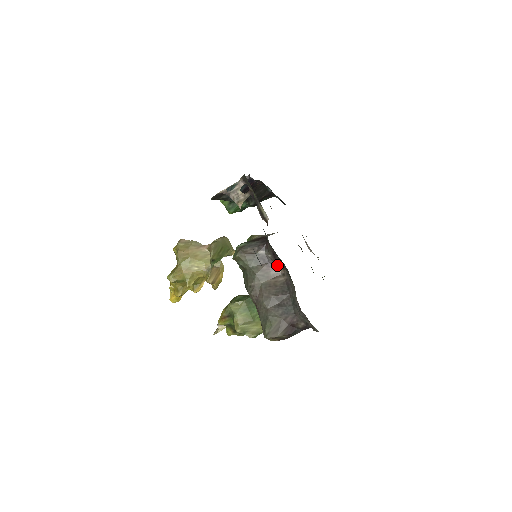
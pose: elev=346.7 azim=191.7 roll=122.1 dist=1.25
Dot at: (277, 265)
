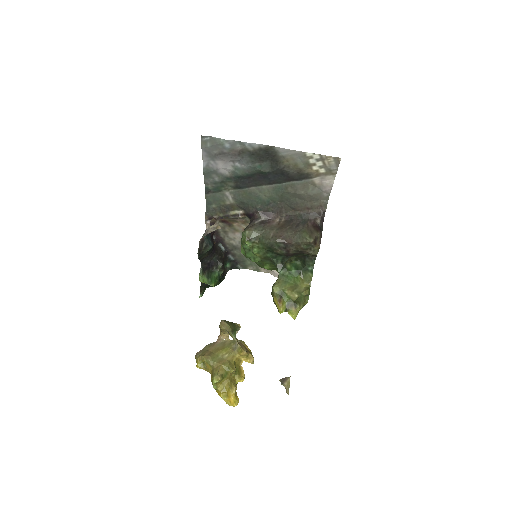
Dot at: (272, 219)
